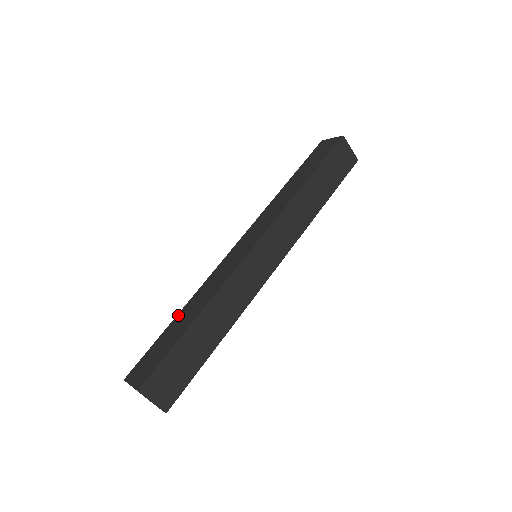
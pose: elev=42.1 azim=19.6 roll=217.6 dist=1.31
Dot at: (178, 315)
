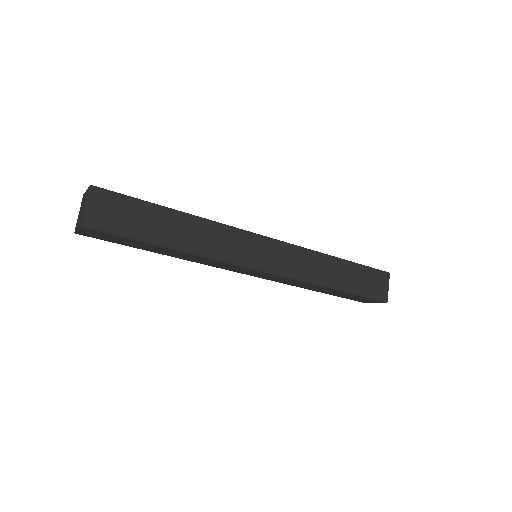
Dot at: occluded
